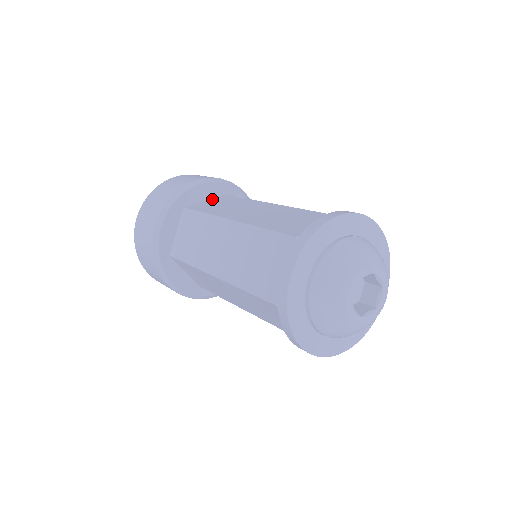
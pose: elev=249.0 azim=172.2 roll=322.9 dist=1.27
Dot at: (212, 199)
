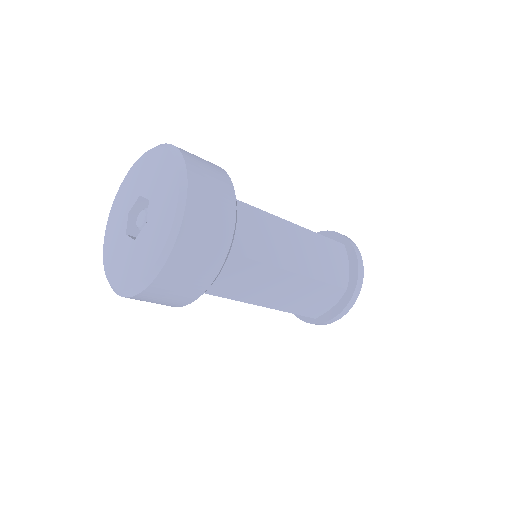
Dot at: occluded
